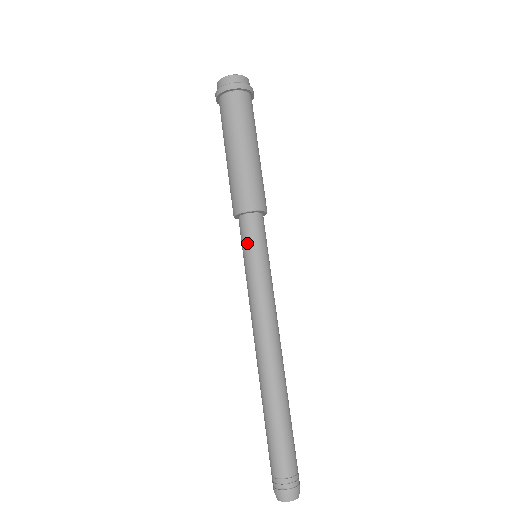
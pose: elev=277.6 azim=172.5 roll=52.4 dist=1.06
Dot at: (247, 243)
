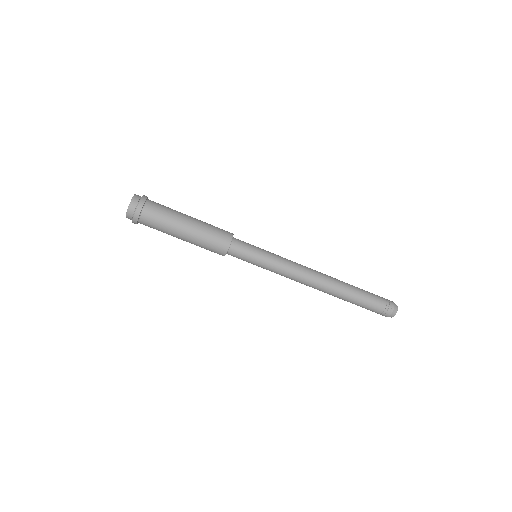
Dot at: (247, 259)
